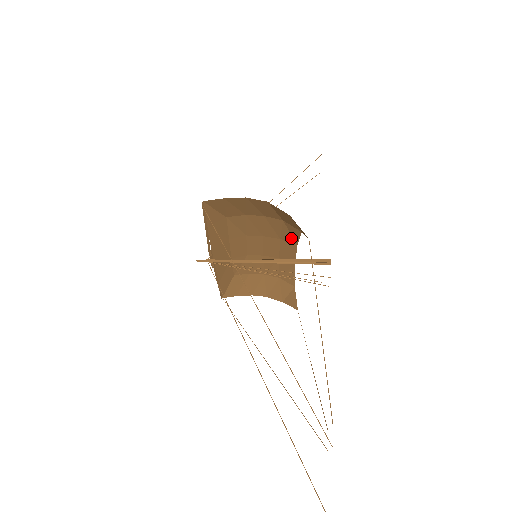
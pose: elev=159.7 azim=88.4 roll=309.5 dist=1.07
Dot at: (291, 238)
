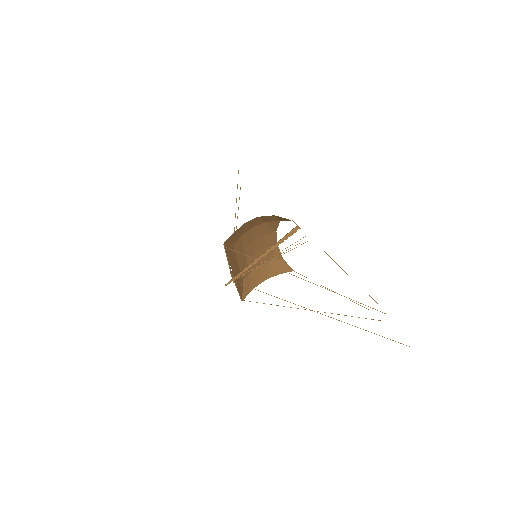
Dot at: (271, 230)
